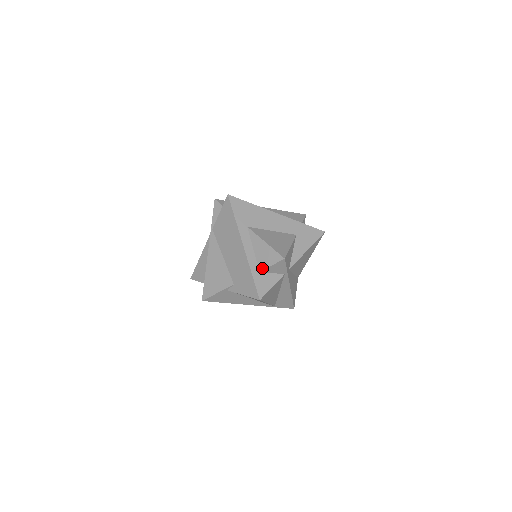
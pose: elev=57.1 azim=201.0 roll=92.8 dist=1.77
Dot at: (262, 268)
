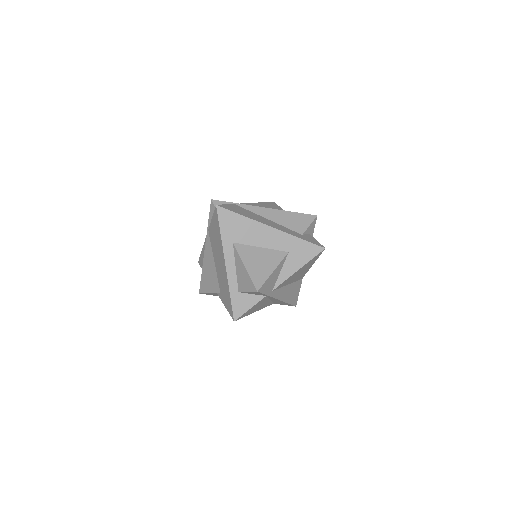
Dot at: (240, 290)
